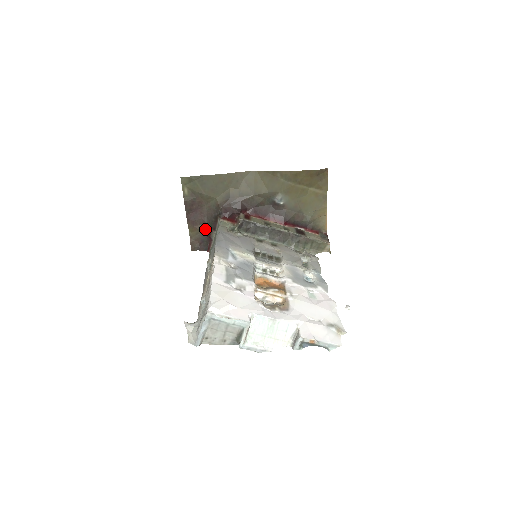
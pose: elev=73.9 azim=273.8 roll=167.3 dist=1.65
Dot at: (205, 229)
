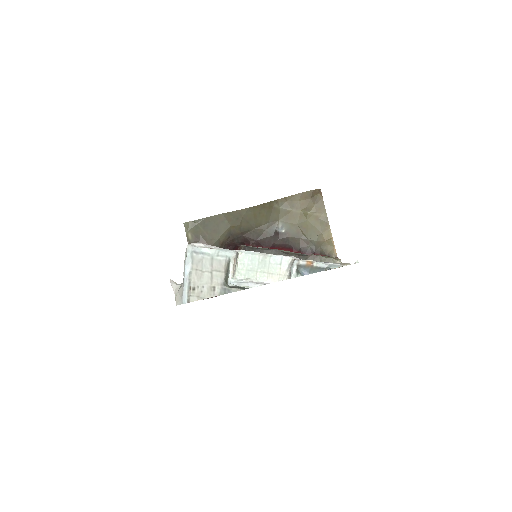
Dot at: occluded
